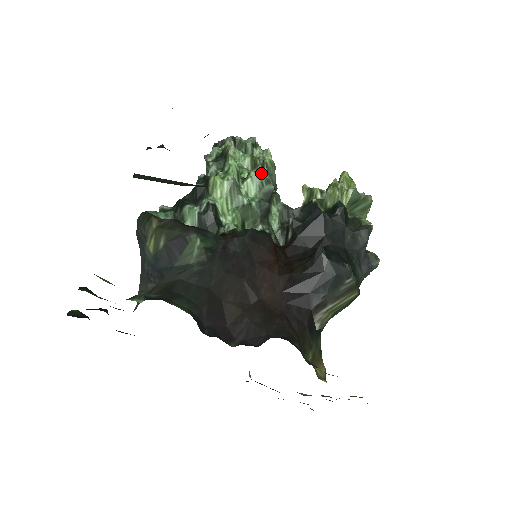
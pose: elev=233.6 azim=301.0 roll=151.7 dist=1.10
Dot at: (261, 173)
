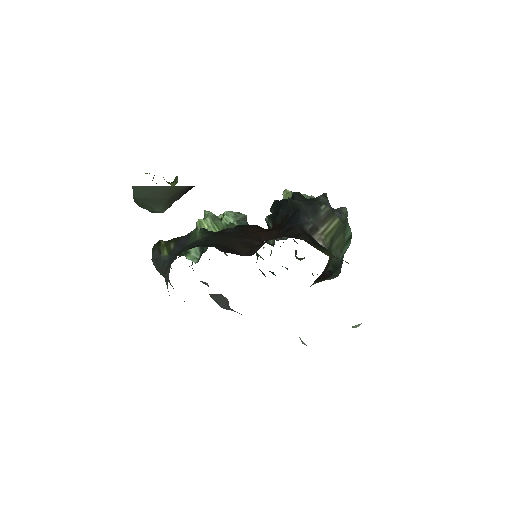
Dot at: occluded
